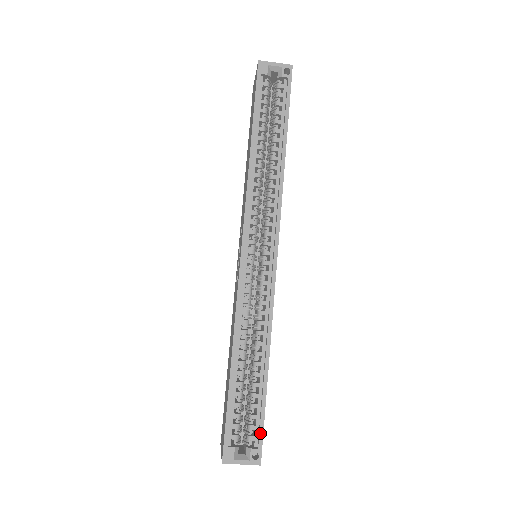
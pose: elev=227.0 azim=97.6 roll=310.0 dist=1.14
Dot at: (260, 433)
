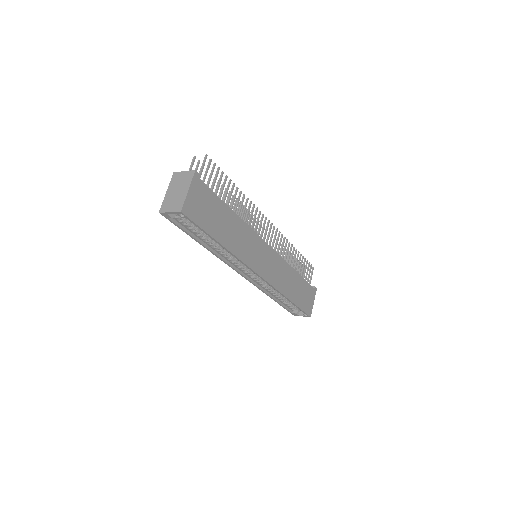
Dot at: (303, 312)
